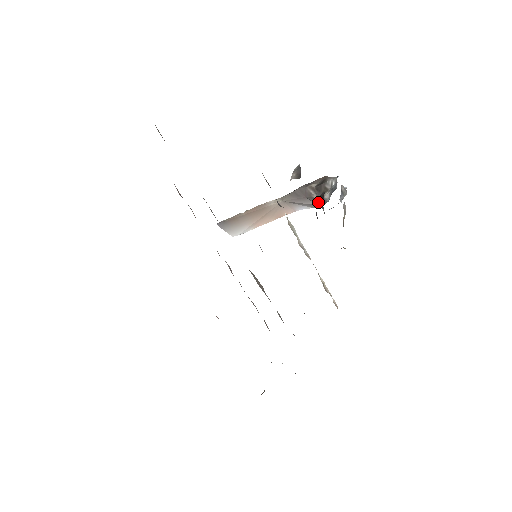
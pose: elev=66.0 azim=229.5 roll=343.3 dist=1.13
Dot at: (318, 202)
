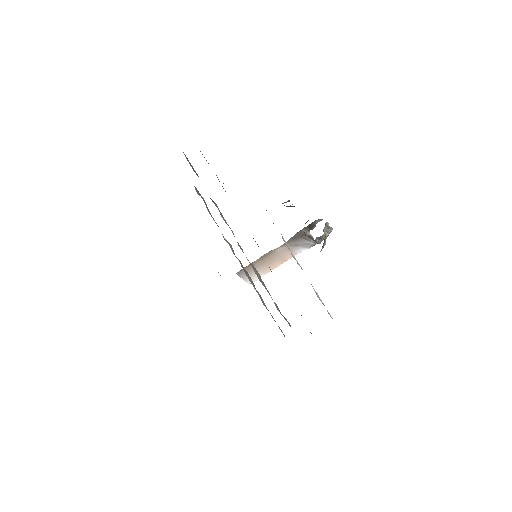
Dot at: occluded
